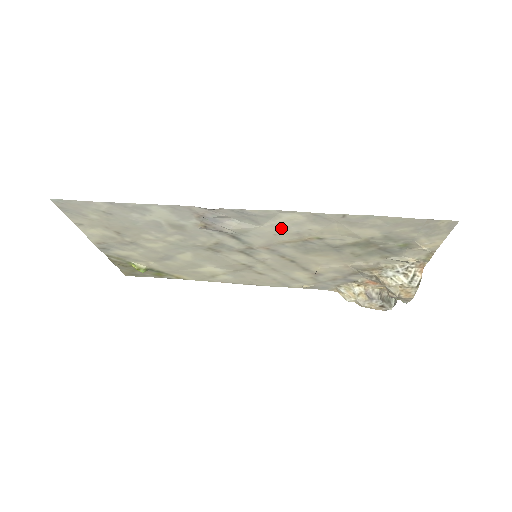
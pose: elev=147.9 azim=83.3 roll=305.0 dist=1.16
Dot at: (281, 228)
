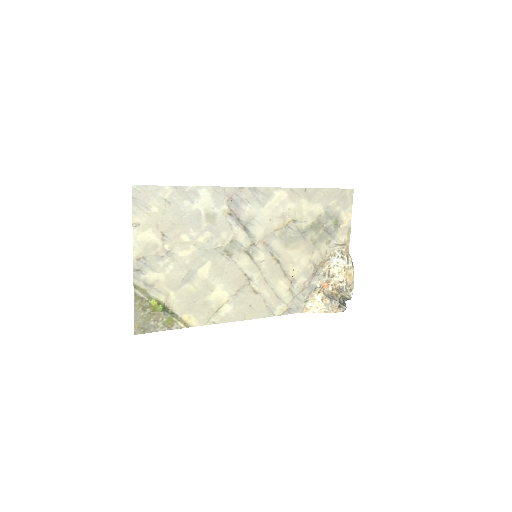
Dot at: (274, 210)
